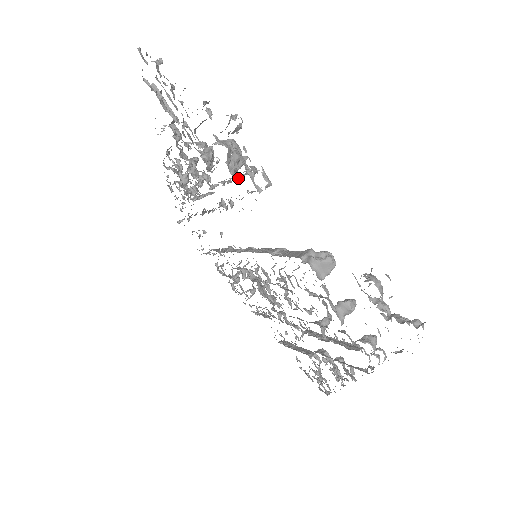
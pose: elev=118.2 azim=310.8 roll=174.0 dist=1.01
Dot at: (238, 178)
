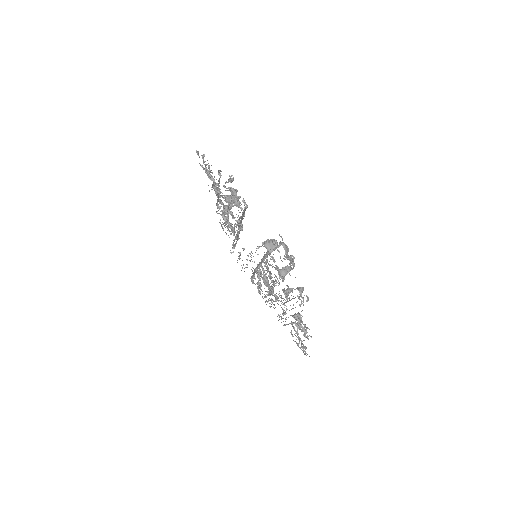
Dot at: (236, 206)
